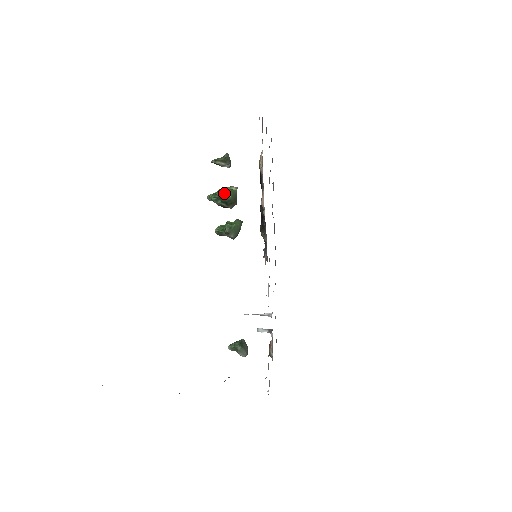
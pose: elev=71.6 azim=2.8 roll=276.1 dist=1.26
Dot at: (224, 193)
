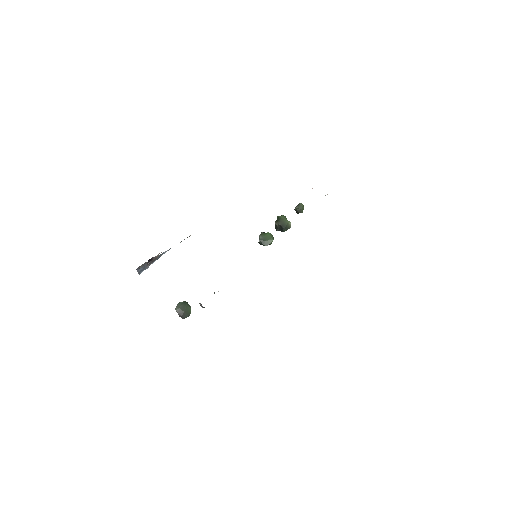
Dot at: occluded
